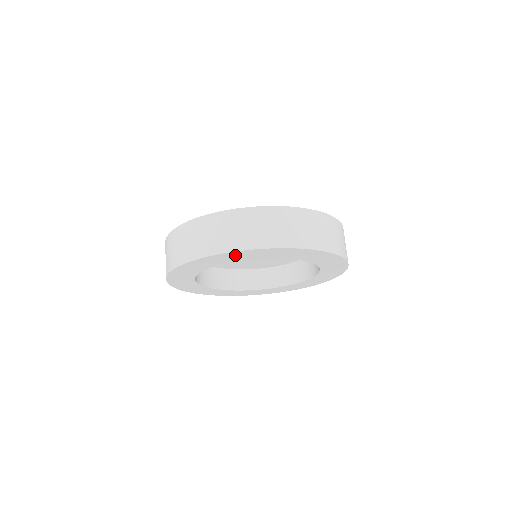
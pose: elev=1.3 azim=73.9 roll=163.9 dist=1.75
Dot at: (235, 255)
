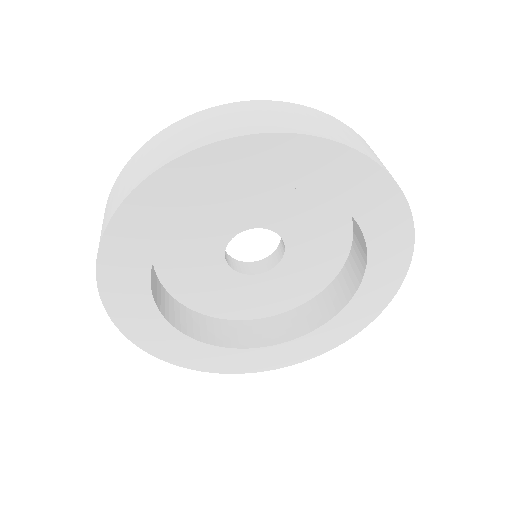
Dot at: (368, 183)
